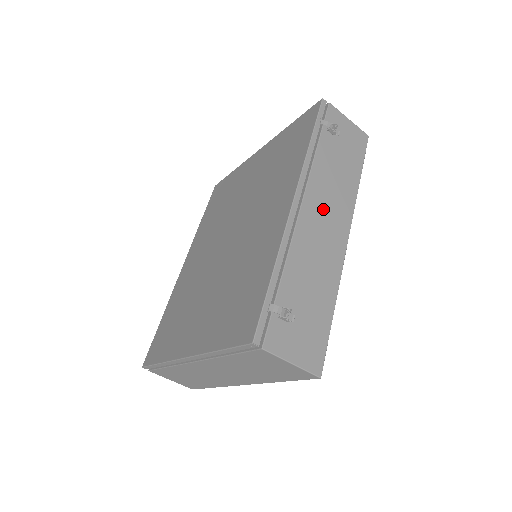
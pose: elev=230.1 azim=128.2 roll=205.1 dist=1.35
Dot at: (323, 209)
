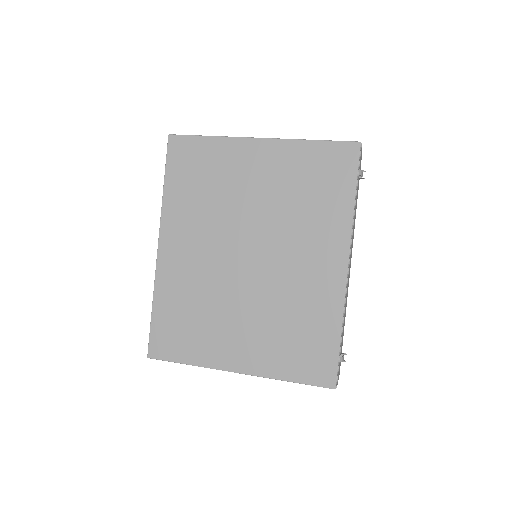
Dot at: occluded
